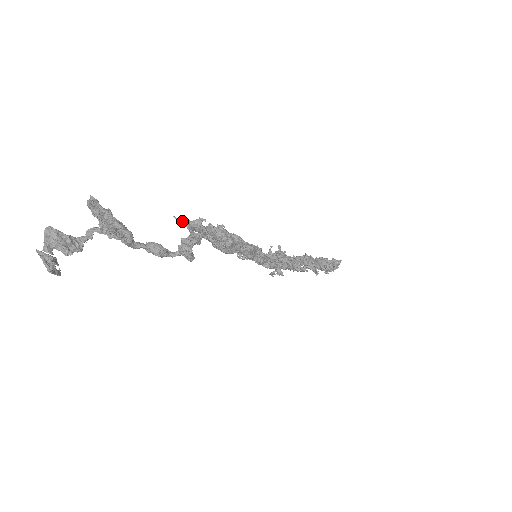
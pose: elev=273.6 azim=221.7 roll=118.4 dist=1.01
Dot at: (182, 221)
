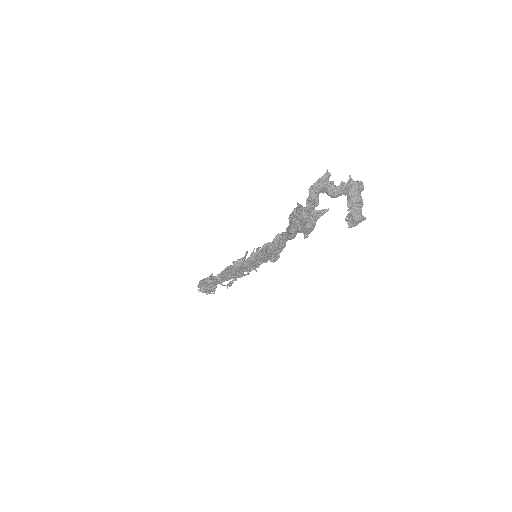
Dot at: (302, 205)
